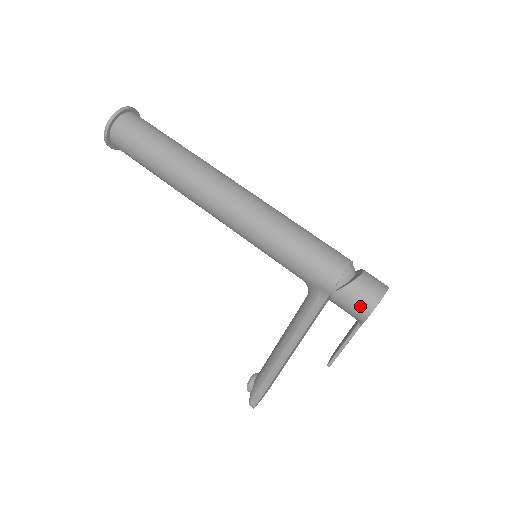
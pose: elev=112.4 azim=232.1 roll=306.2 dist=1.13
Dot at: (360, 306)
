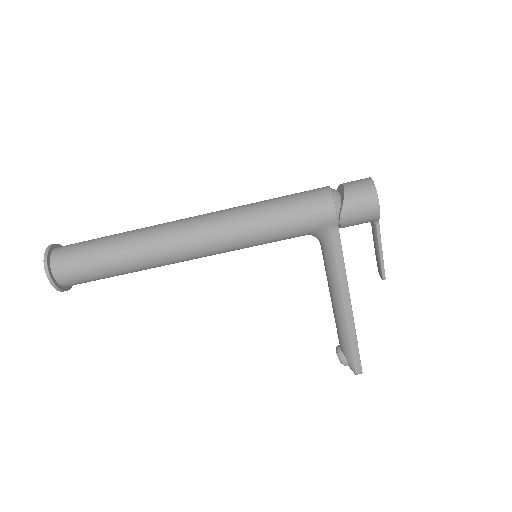
Dot at: (367, 207)
